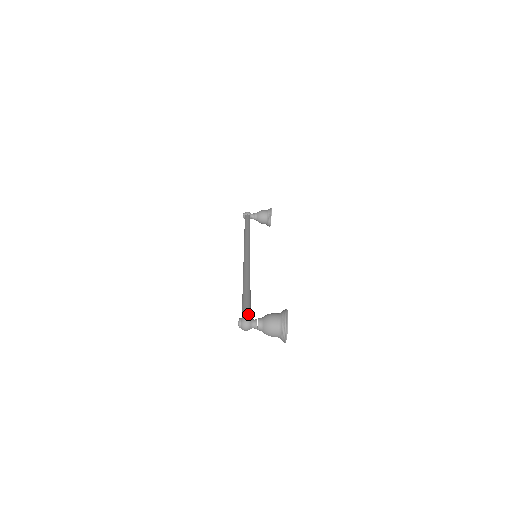
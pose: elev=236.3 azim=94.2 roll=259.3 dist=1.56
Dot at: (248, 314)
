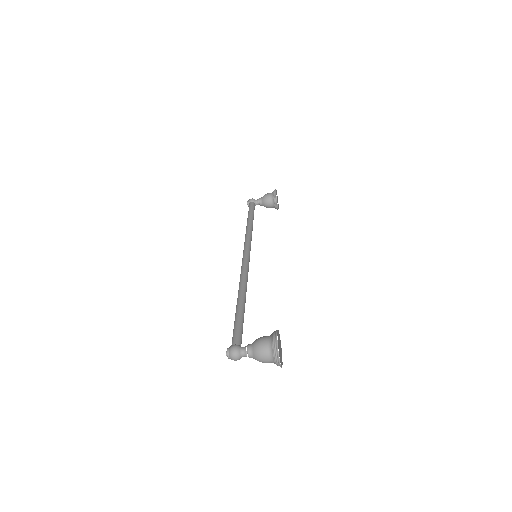
Dot at: (237, 340)
